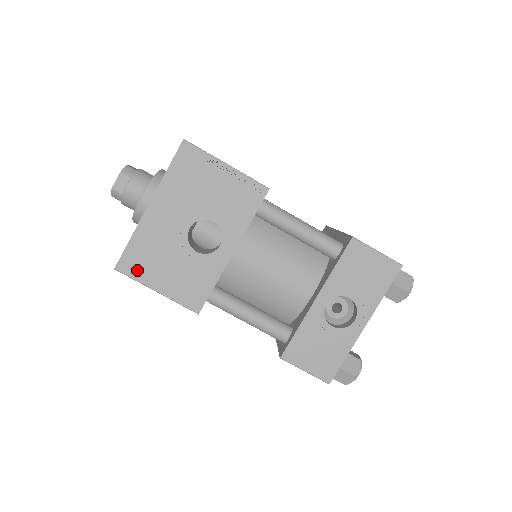
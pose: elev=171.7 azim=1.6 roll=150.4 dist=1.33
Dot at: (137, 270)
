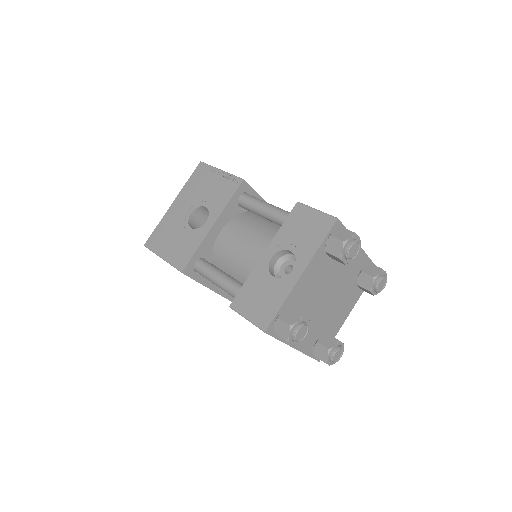
Dot at: (155, 245)
